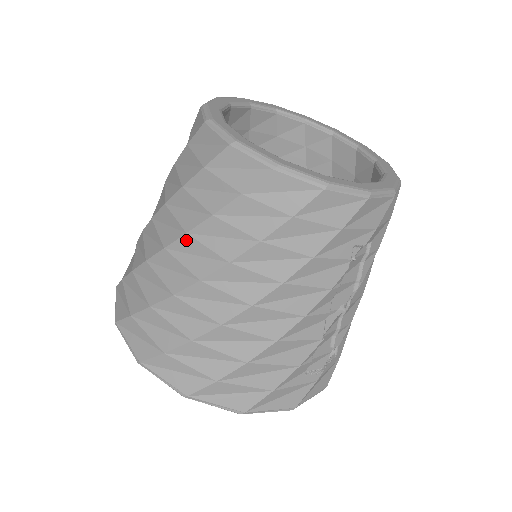
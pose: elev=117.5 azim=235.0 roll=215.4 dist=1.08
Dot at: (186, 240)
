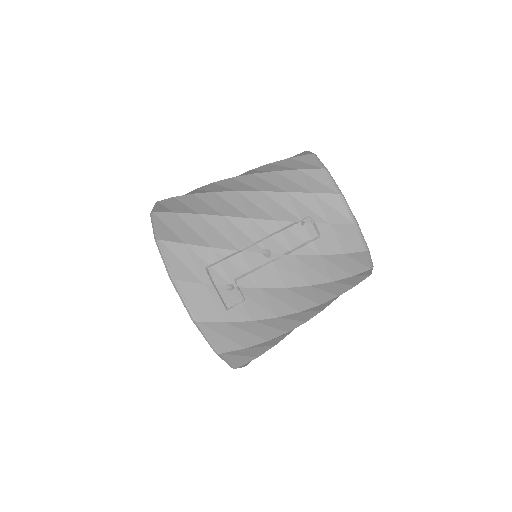
Dot at: (246, 172)
